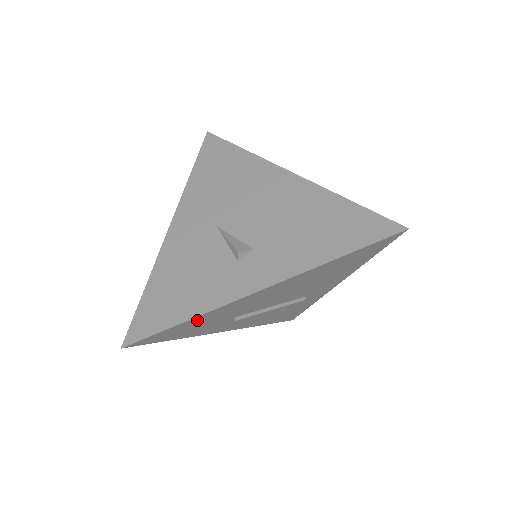
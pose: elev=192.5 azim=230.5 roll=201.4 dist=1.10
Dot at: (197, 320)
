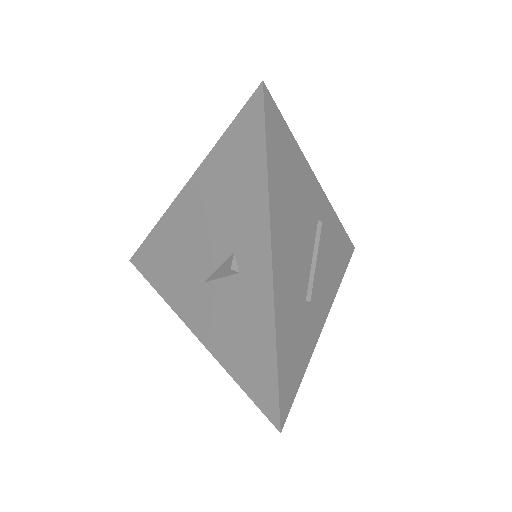
Dot at: (283, 339)
